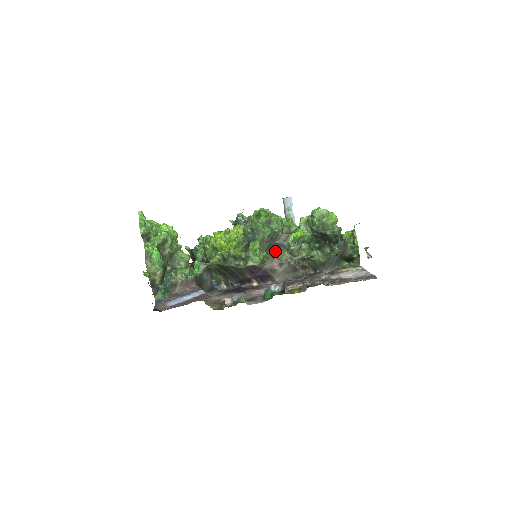
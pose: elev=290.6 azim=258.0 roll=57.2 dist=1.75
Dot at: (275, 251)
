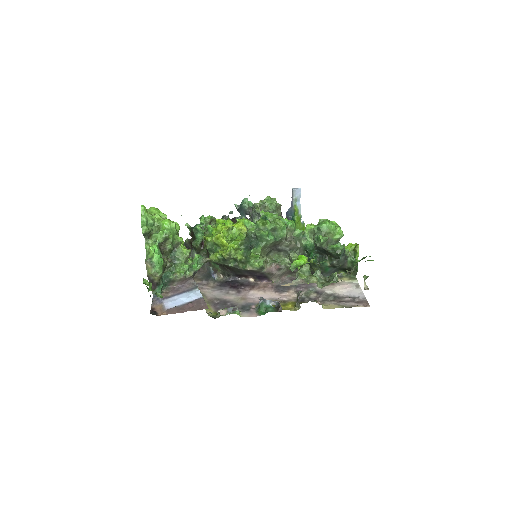
Dot at: (276, 254)
